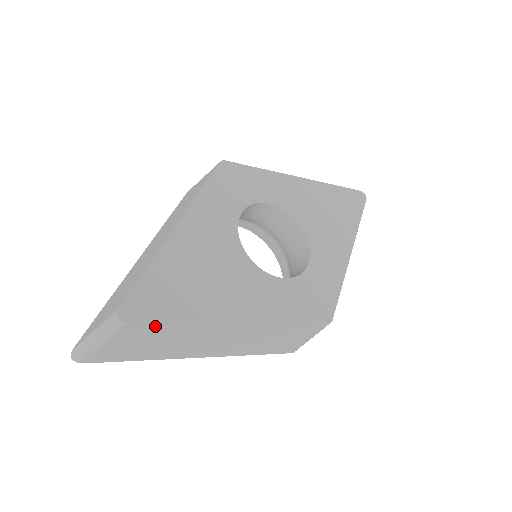
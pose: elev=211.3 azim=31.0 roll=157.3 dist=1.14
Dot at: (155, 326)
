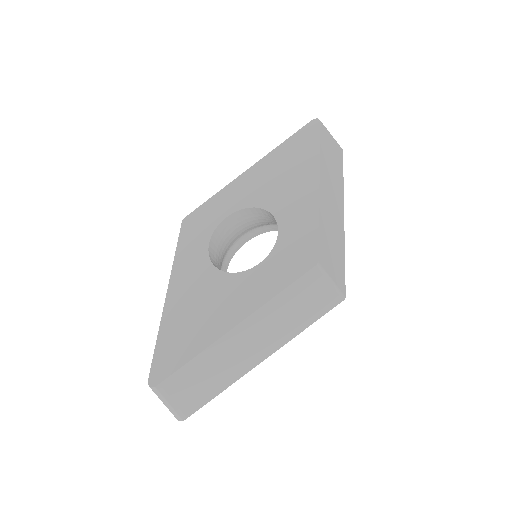
Dot at: (177, 374)
